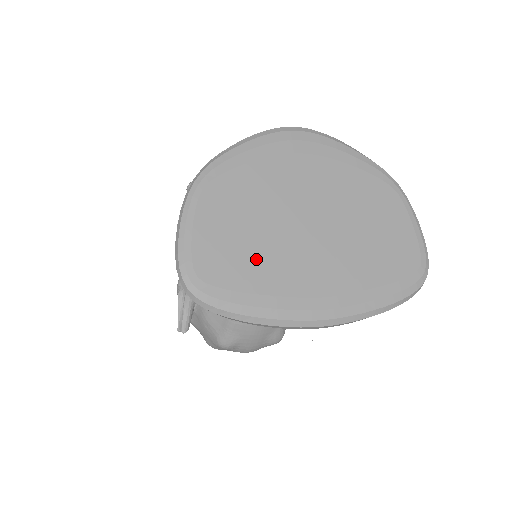
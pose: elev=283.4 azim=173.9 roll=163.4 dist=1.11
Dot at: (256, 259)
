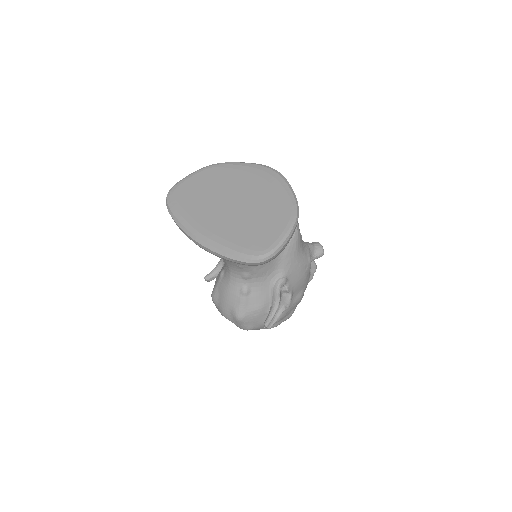
Dot at: (198, 199)
